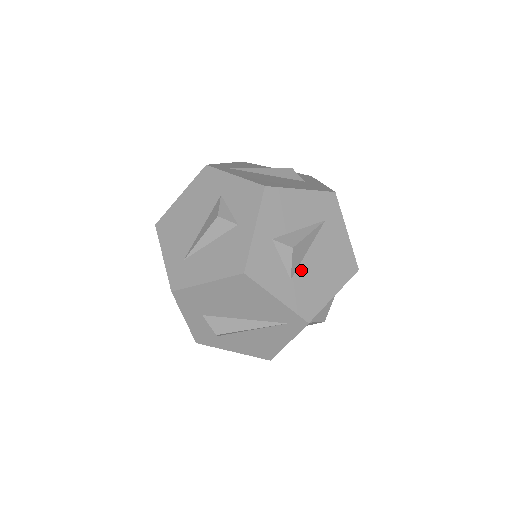
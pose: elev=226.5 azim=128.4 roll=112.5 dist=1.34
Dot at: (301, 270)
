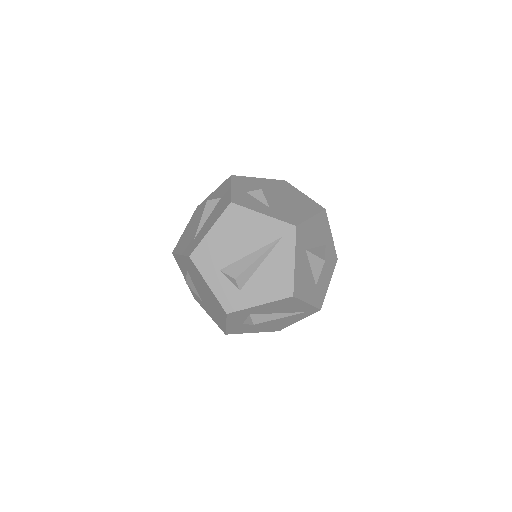
Dot at: (276, 205)
